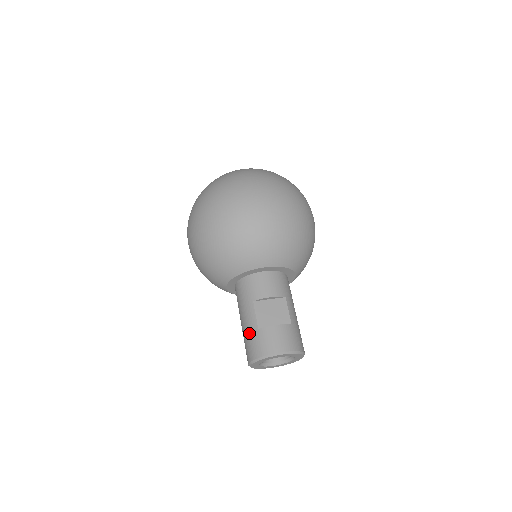
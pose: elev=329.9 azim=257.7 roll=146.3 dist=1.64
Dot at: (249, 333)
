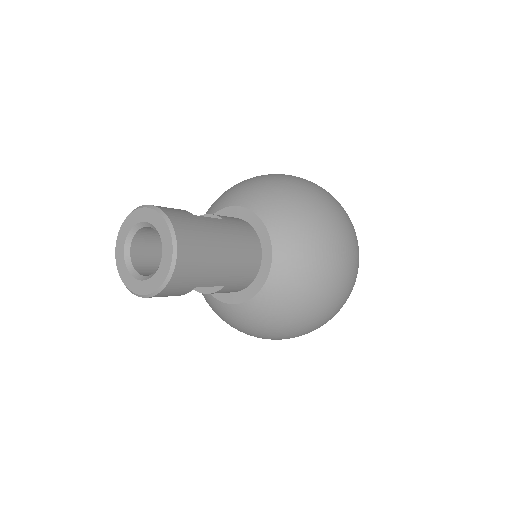
Dot at: occluded
